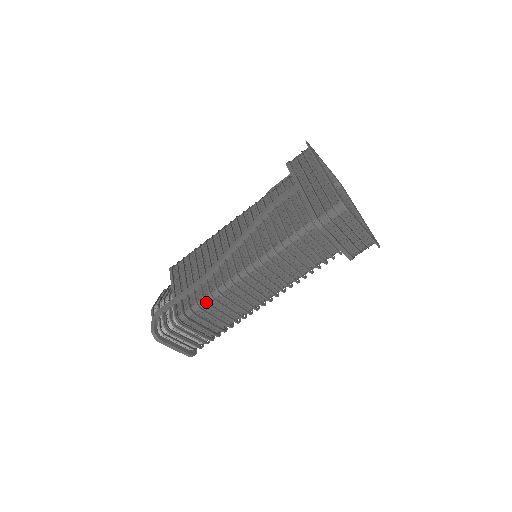
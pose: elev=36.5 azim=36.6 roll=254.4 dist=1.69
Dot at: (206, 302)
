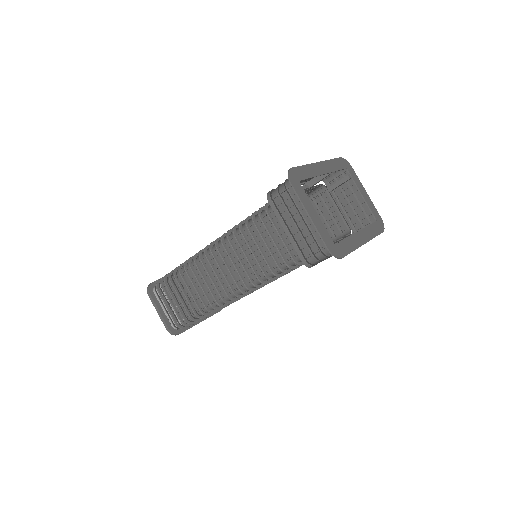
Dot at: (184, 265)
